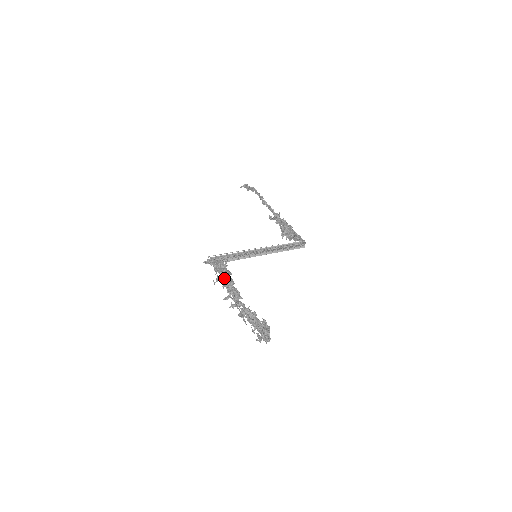
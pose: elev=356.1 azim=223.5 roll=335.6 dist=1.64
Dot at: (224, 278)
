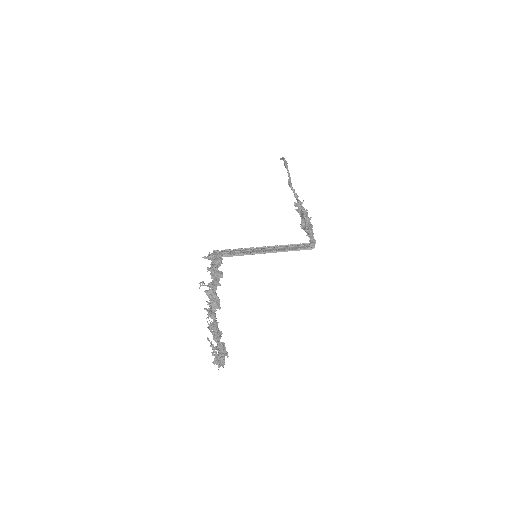
Dot at: (208, 283)
